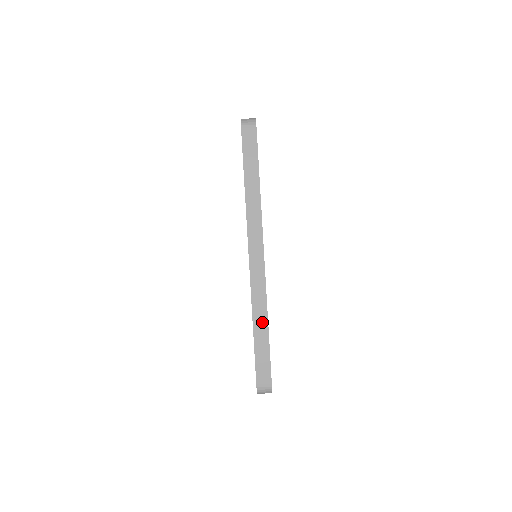
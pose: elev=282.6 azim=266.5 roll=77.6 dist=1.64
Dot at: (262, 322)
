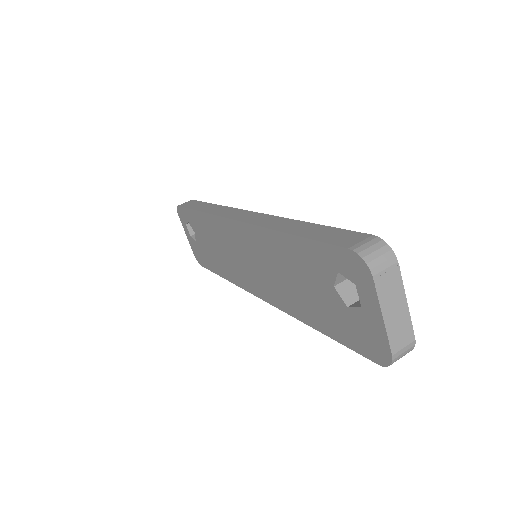
Dot at: (293, 225)
